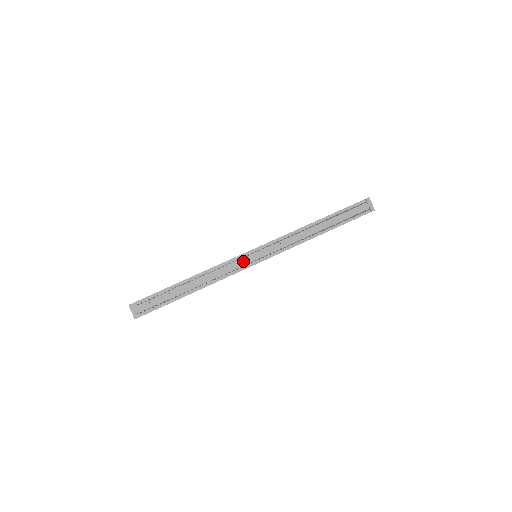
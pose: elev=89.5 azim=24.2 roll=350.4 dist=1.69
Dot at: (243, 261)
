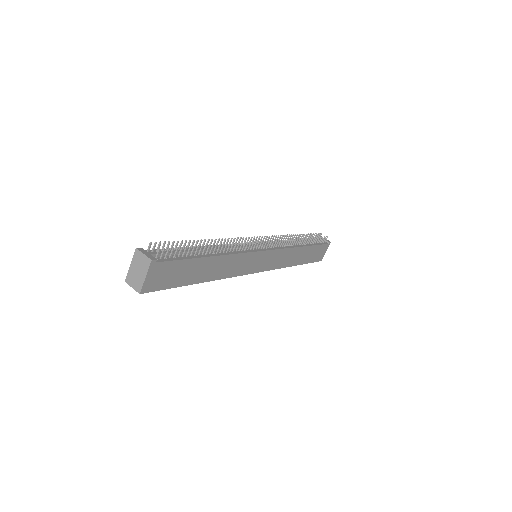
Dot at: occluded
